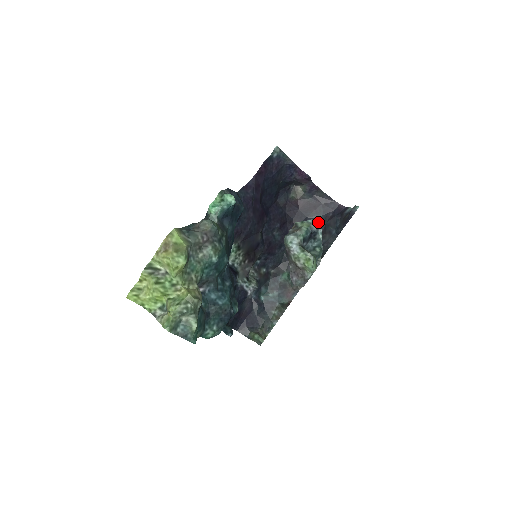
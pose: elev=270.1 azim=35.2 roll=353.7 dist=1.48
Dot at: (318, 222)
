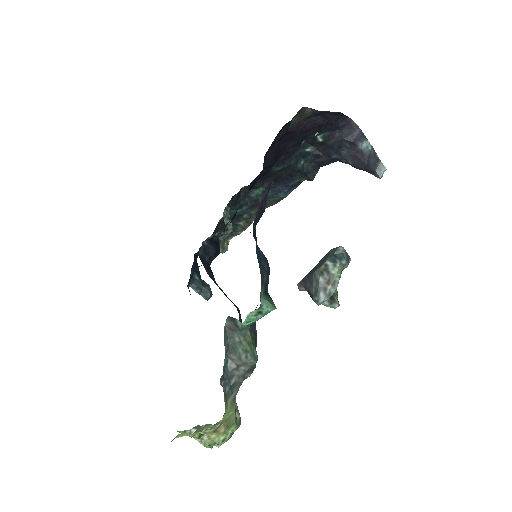
Dot at: (317, 141)
